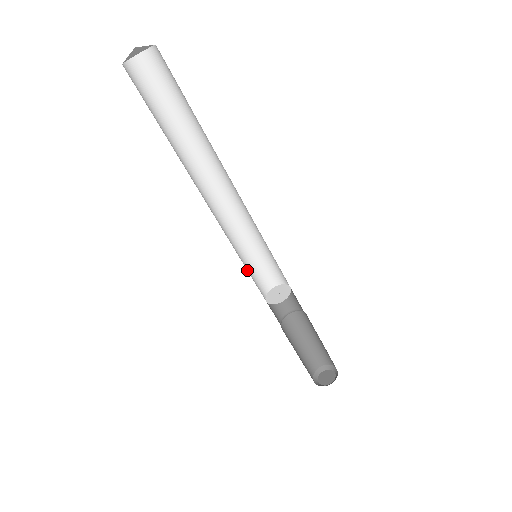
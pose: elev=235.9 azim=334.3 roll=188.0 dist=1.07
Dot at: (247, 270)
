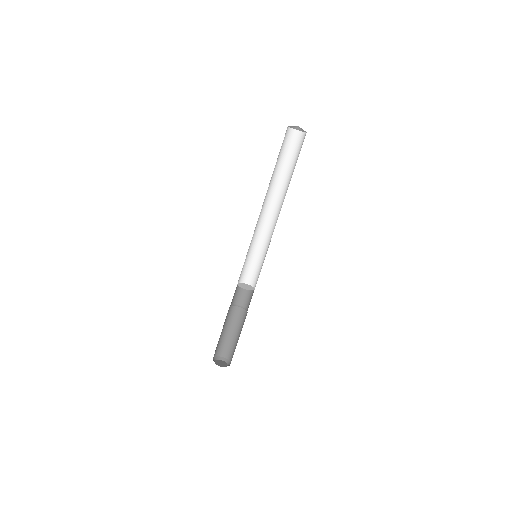
Dot at: (246, 258)
